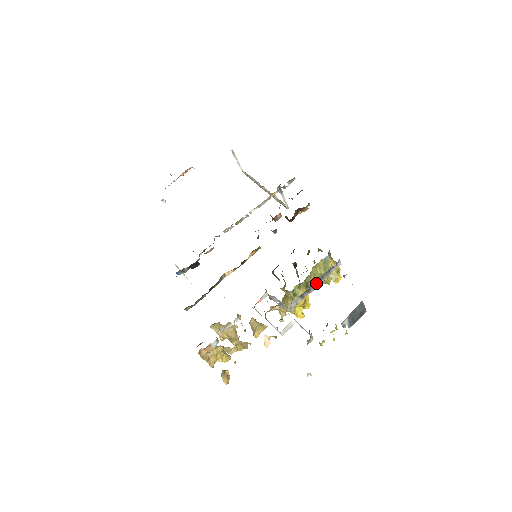
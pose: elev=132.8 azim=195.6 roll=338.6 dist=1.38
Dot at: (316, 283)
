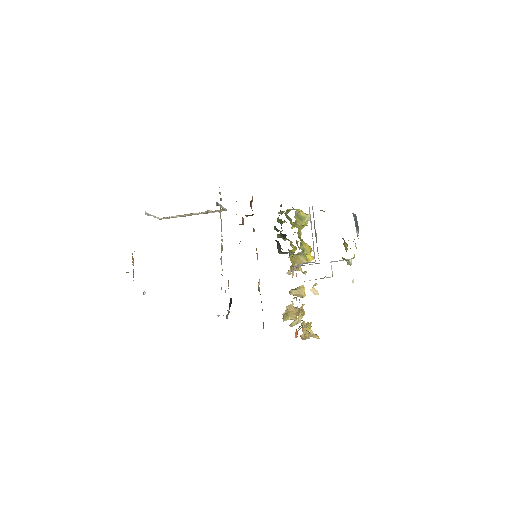
Dot at: (315, 231)
